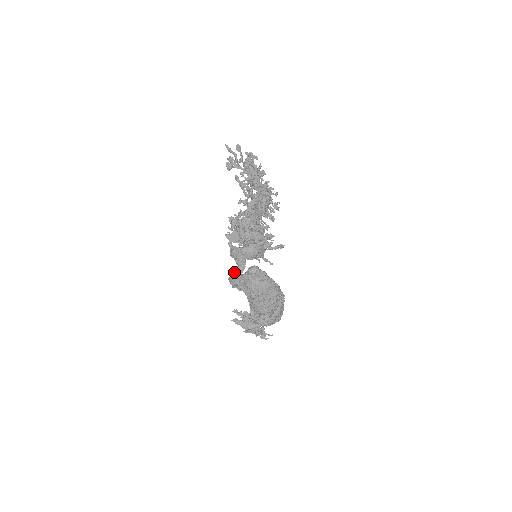
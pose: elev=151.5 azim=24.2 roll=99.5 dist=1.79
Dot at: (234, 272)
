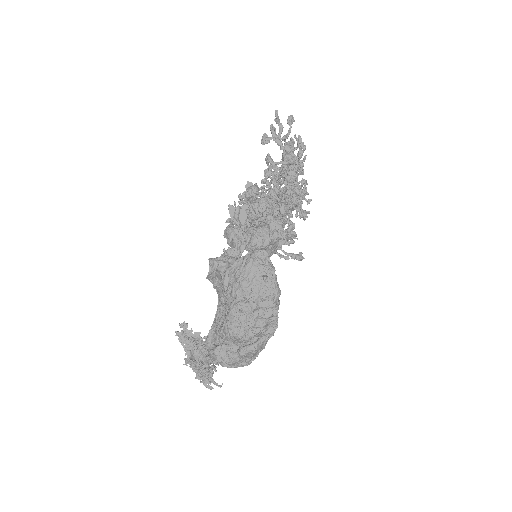
Dot at: occluded
